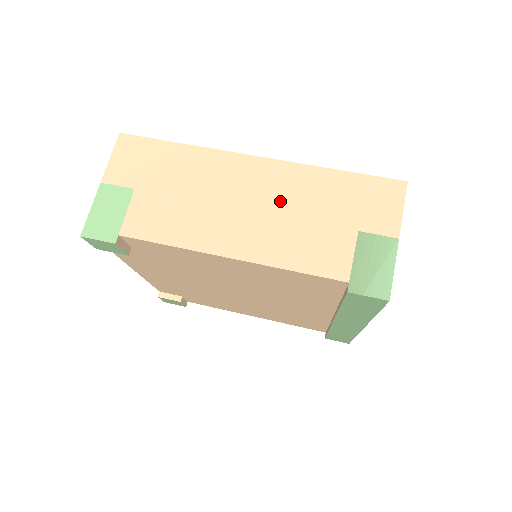
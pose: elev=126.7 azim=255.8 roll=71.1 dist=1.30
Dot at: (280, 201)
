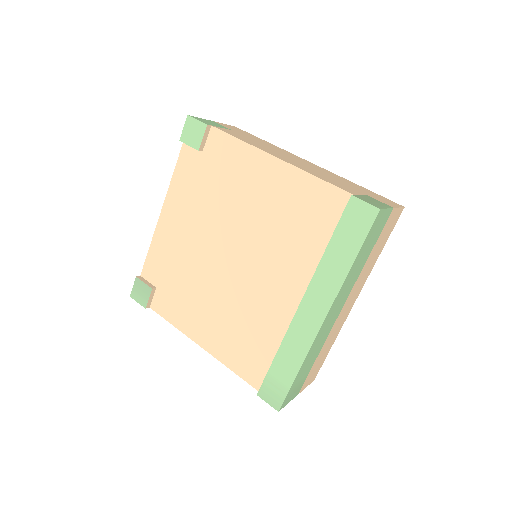
Dot at: (320, 171)
